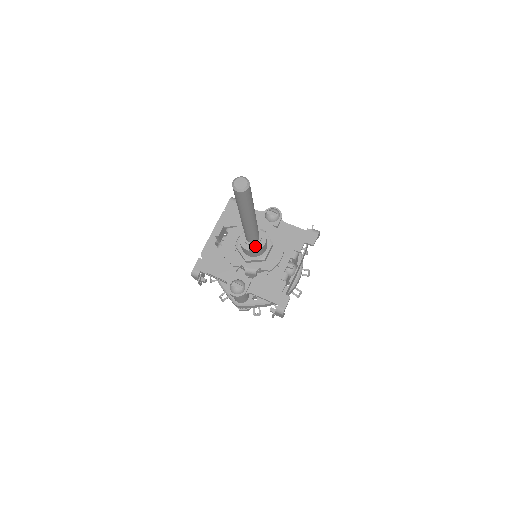
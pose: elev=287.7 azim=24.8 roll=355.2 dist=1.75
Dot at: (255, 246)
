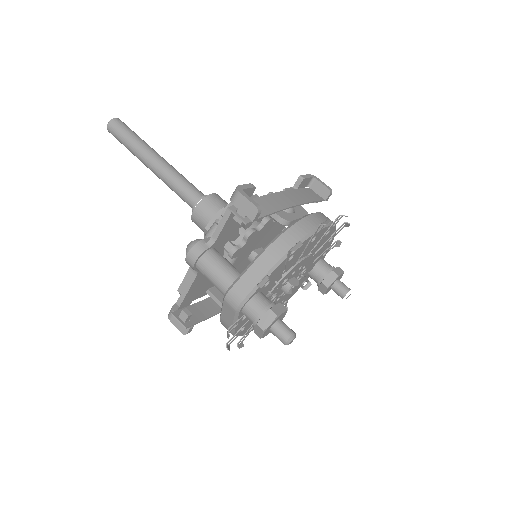
Dot at: (199, 200)
